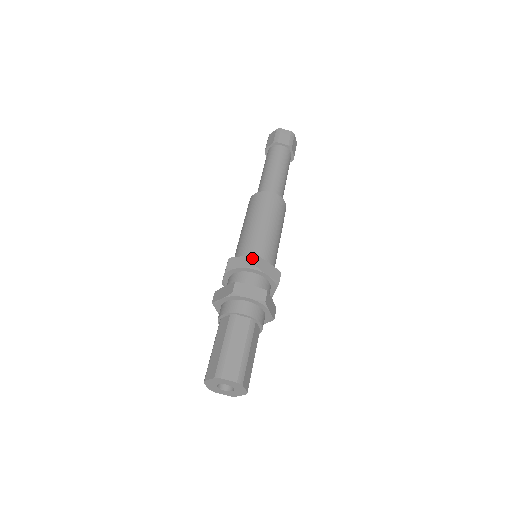
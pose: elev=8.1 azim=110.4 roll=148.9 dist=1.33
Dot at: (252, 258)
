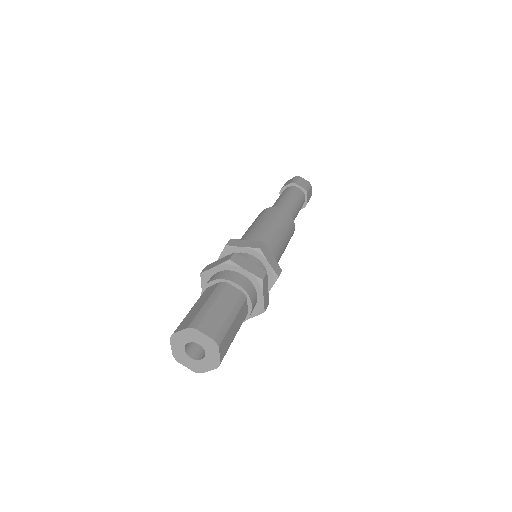
Dot at: (256, 242)
